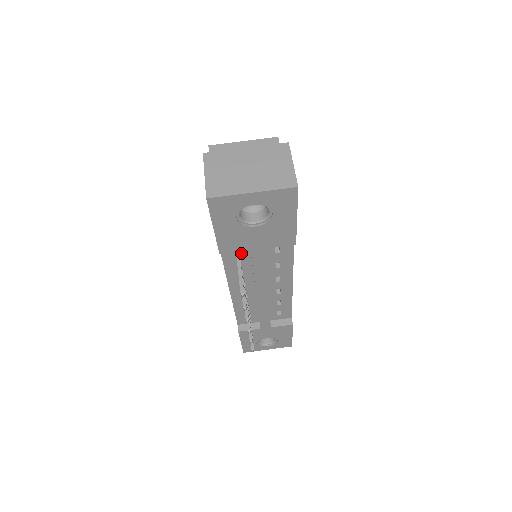
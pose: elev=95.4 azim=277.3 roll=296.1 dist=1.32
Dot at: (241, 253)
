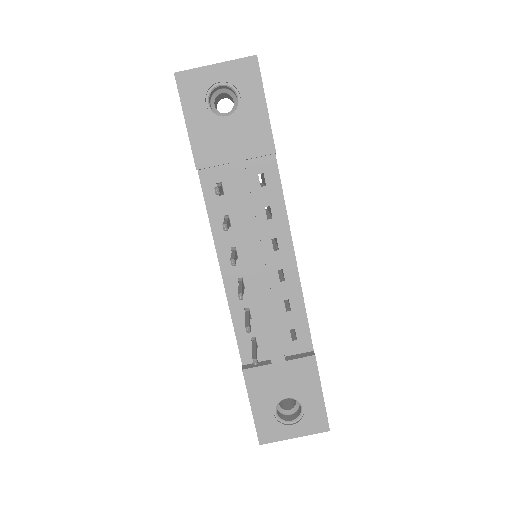
Dot at: (223, 186)
